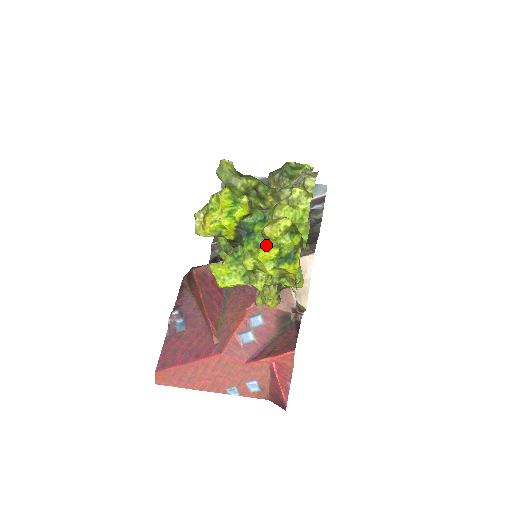
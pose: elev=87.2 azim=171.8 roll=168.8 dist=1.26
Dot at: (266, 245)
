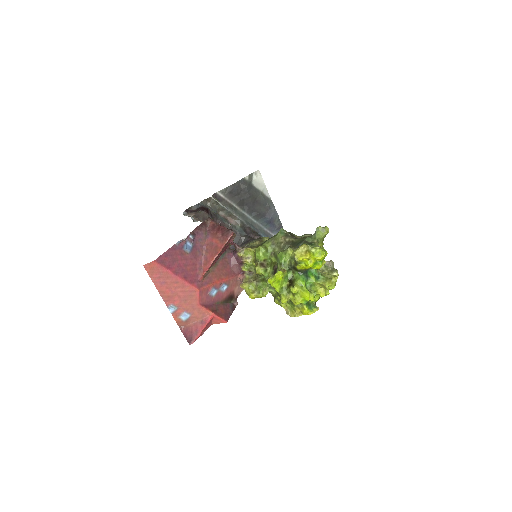
Dot at: (311, 292)
